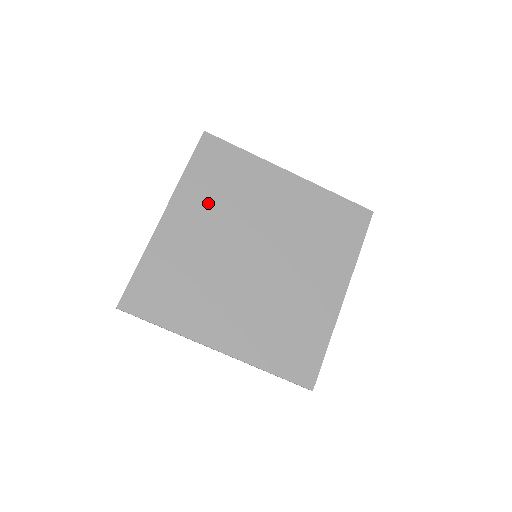
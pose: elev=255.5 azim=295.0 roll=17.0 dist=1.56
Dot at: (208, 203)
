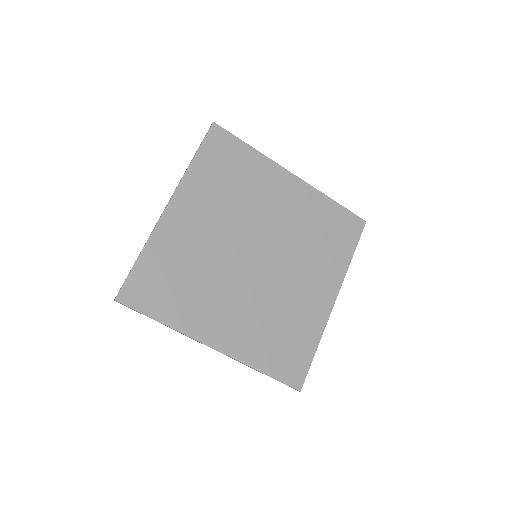
Dot at: (213, 198)
